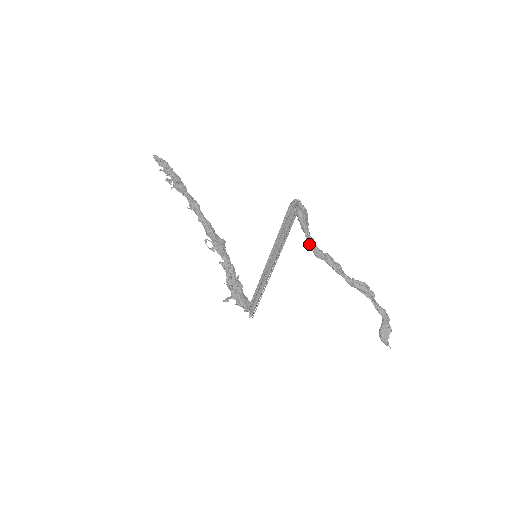
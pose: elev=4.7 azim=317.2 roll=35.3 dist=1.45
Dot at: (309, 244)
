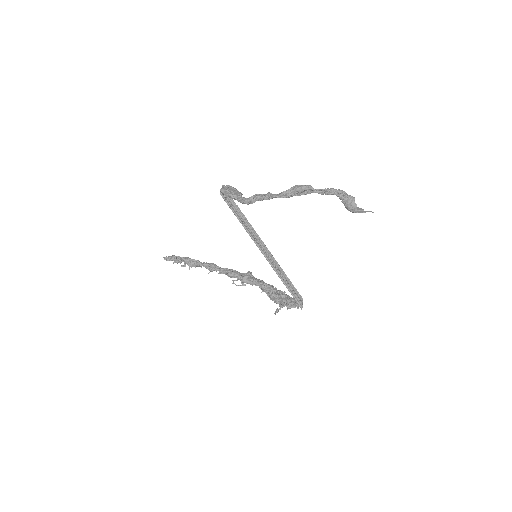
Dot at: (240, 202)
